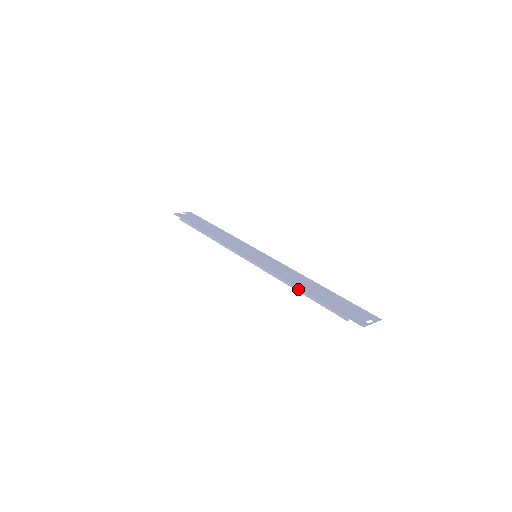
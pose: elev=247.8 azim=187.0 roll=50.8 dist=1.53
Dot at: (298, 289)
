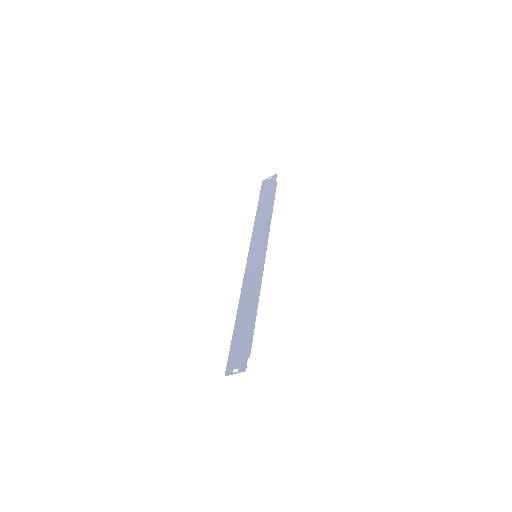
Dot at: (237, 312)
